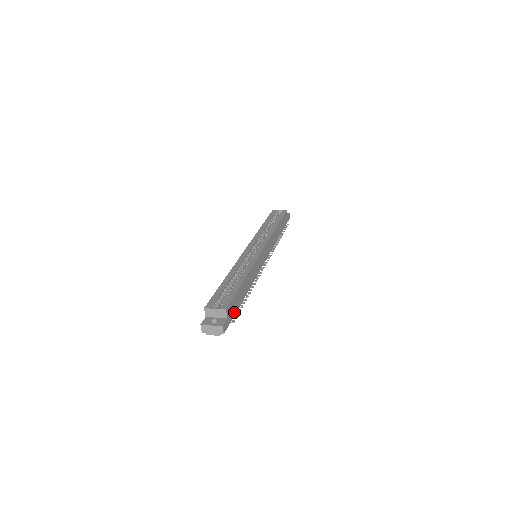
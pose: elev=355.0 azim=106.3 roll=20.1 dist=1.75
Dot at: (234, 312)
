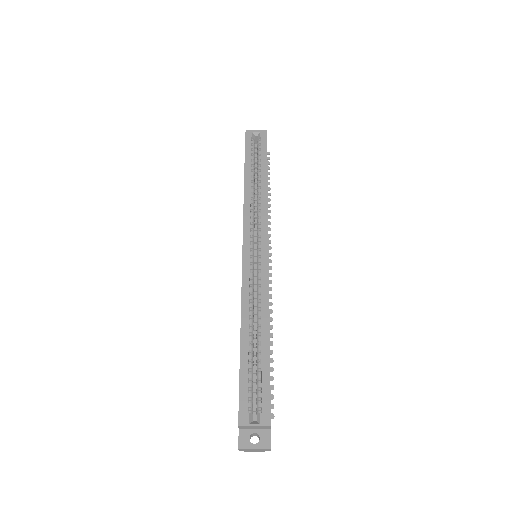
Dot at: occluded
